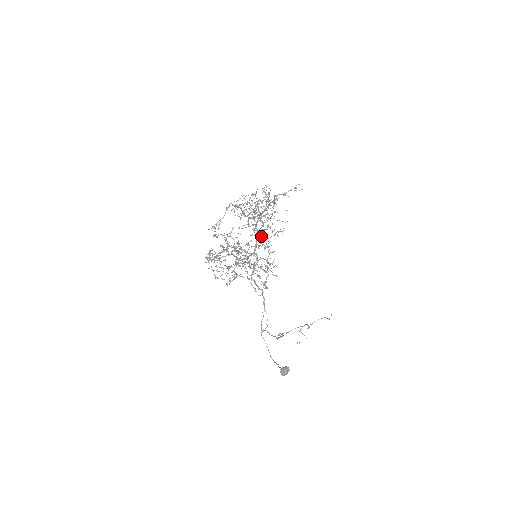
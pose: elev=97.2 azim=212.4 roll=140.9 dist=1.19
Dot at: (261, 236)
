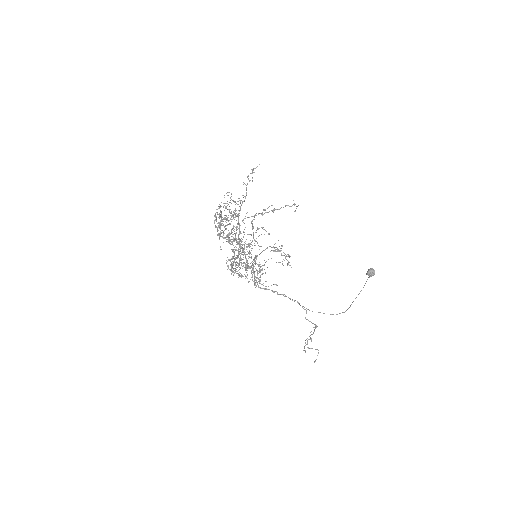
Dot at: (240, 253)
